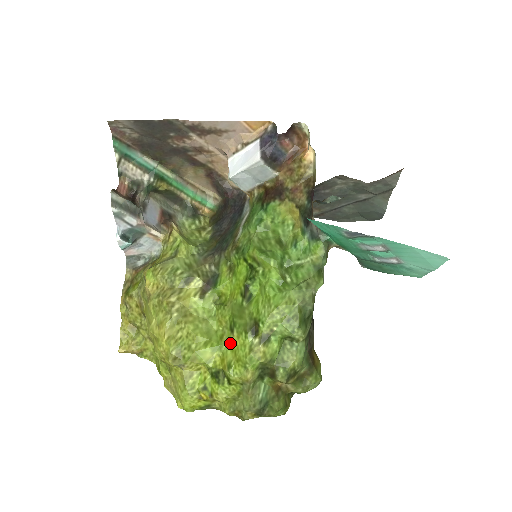
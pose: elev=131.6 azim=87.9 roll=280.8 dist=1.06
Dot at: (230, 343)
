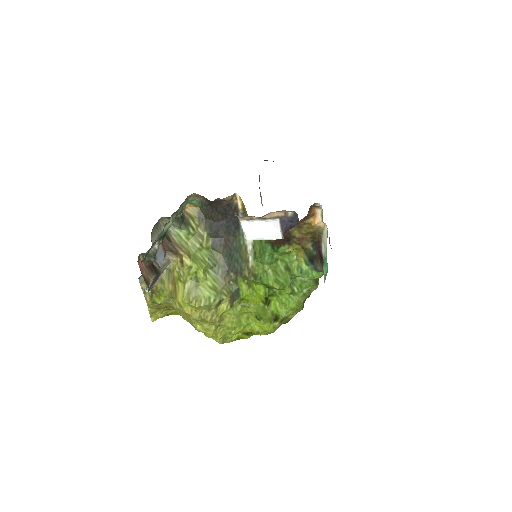
Dot at: (256, 323)
